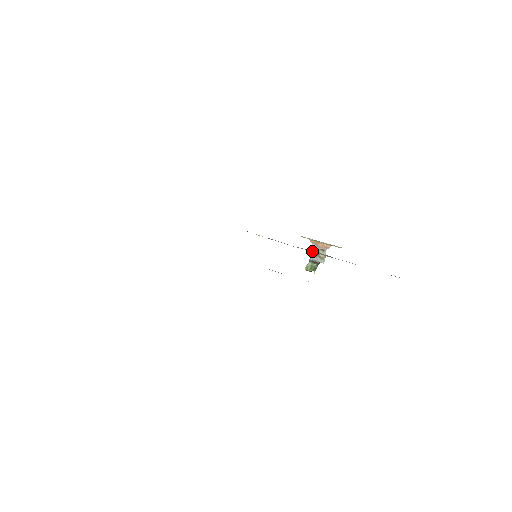
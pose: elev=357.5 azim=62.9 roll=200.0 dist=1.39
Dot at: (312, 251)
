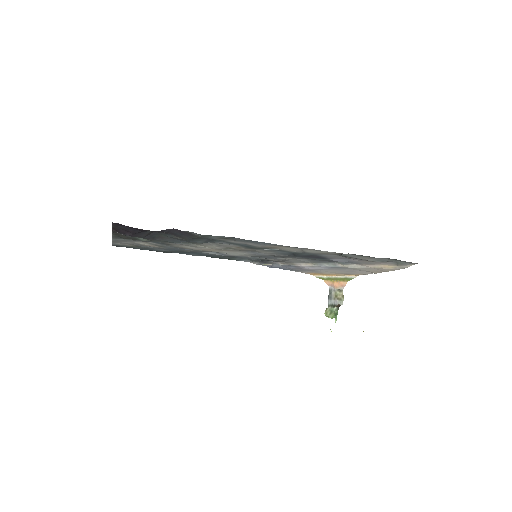
Dot at: (318, 264)
